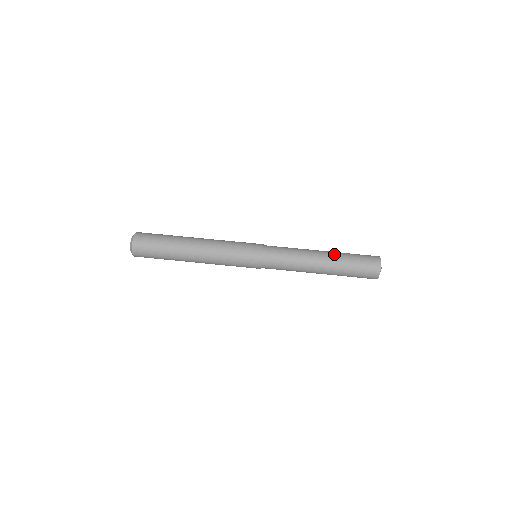
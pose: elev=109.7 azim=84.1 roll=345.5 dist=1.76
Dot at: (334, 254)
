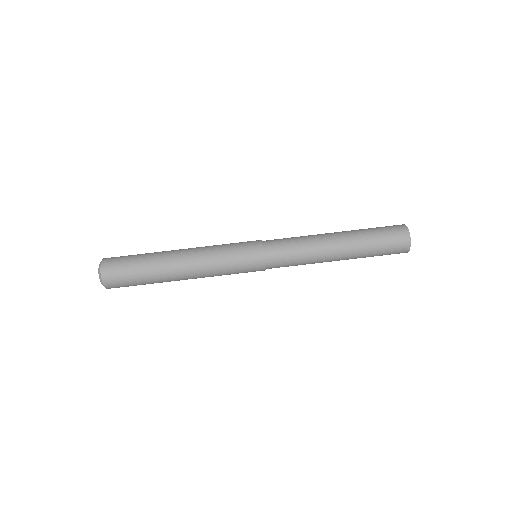
Dot at: (350, 232)
